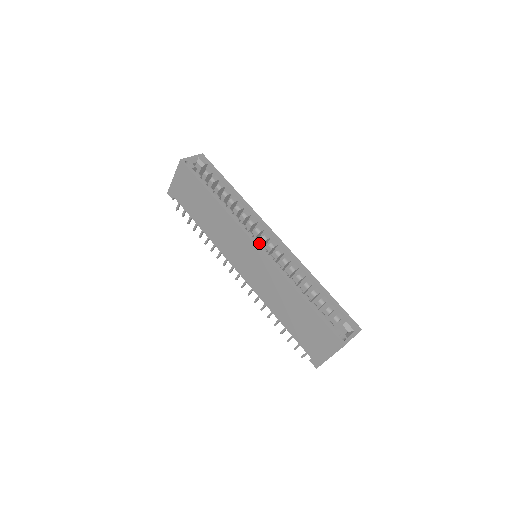
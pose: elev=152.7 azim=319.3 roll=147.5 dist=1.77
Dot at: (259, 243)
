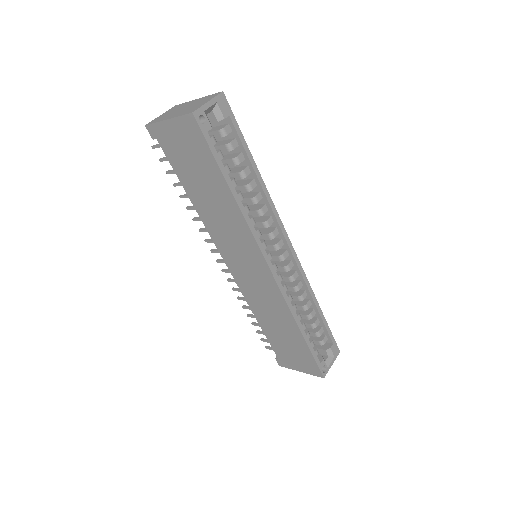
Dot at: (271, 258)
